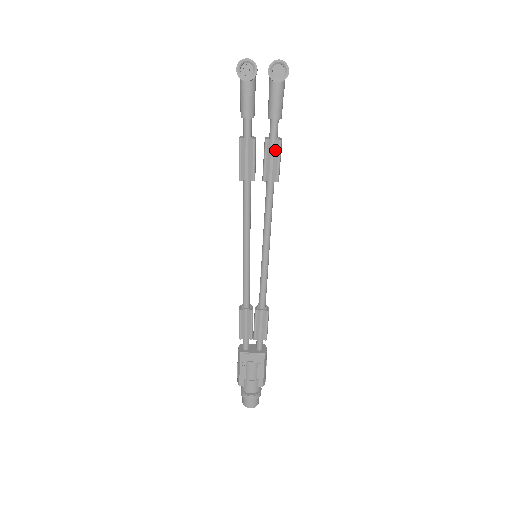
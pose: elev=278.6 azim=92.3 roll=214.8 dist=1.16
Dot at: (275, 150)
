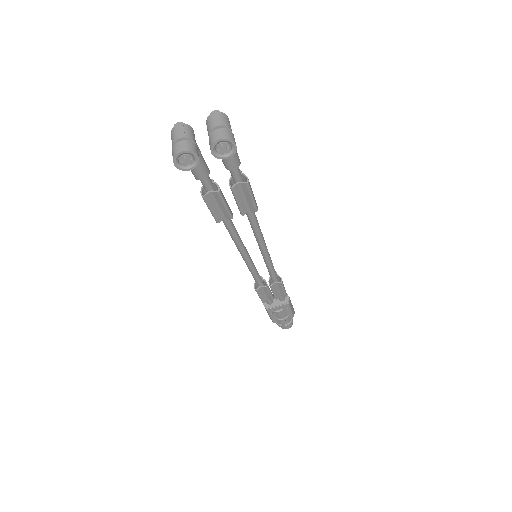
Dot at: (244, 191)
